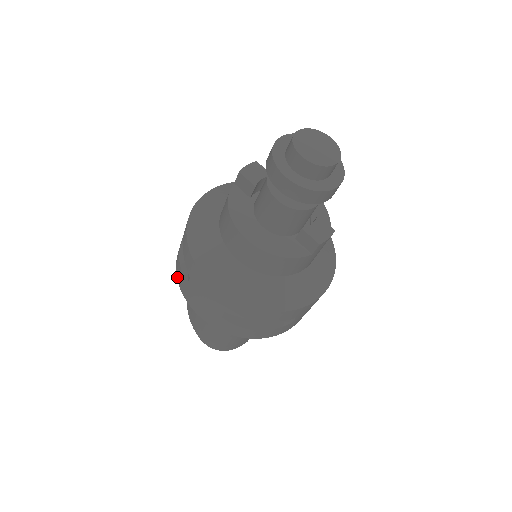
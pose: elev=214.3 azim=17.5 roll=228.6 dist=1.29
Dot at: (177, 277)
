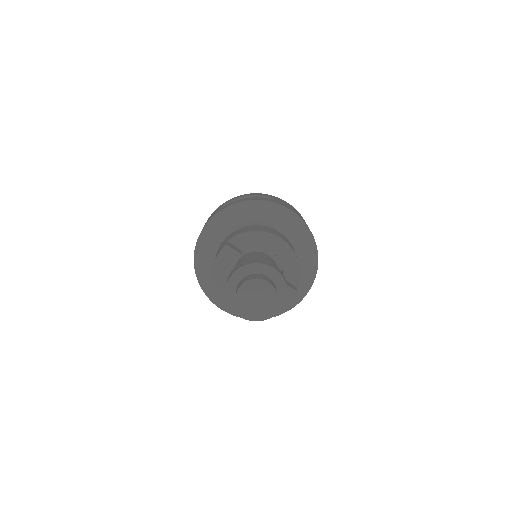
Dot at: occluded
